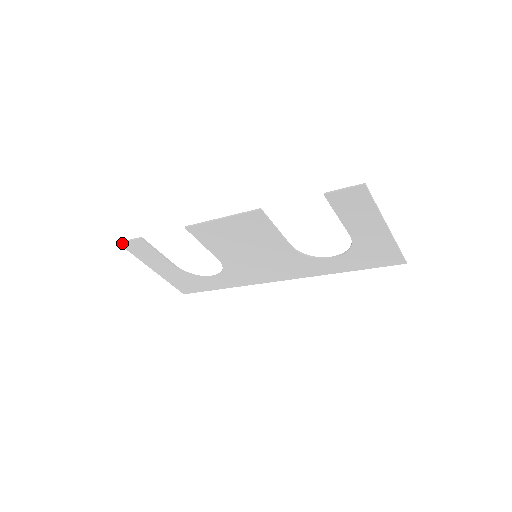
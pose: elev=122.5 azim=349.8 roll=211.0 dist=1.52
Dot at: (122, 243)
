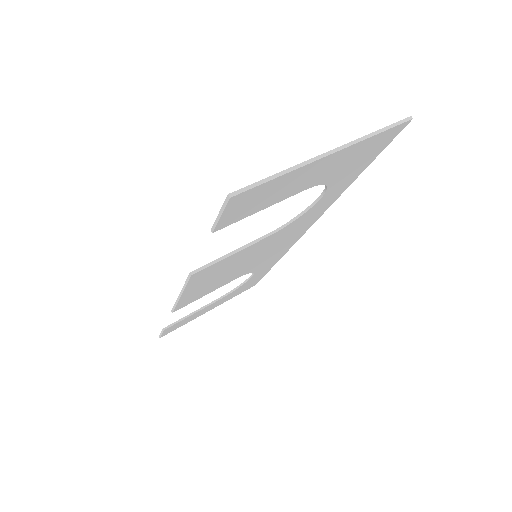
Dot at: occluded
